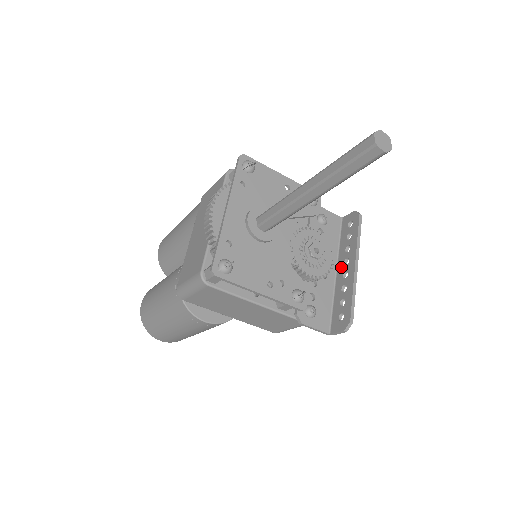
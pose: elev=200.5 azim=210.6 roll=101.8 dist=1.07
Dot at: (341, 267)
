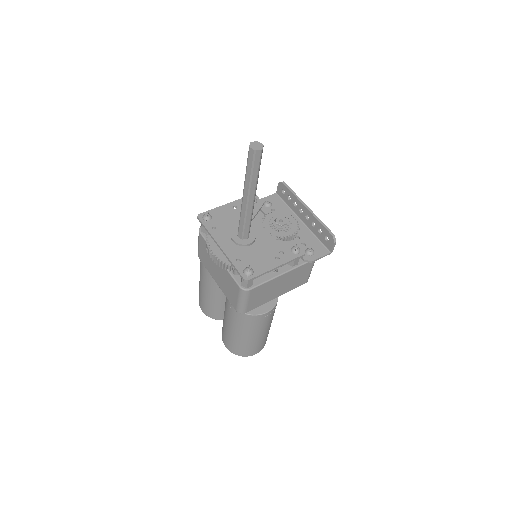
Dot at: (301, 216)
